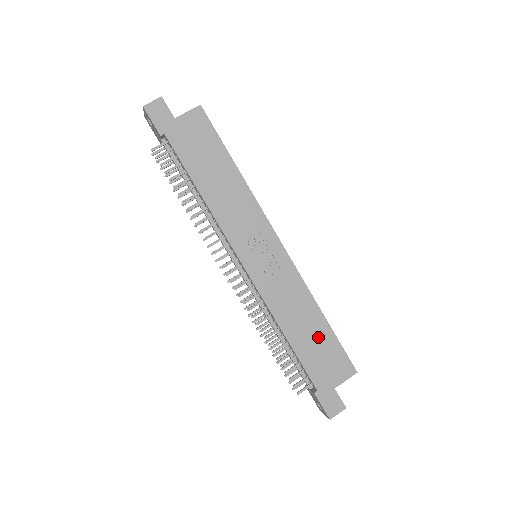
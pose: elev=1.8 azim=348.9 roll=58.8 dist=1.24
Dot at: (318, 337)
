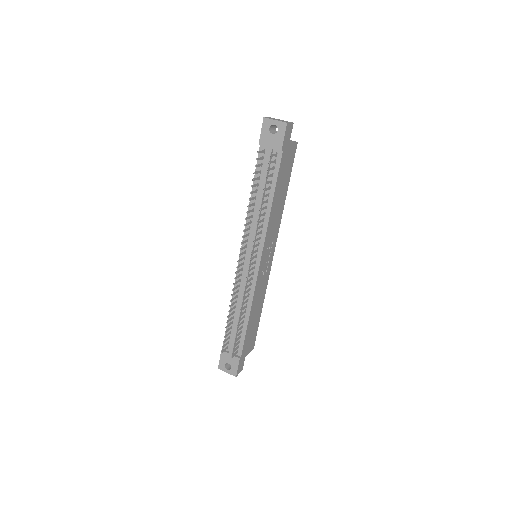
Dot at: (255, 322)
